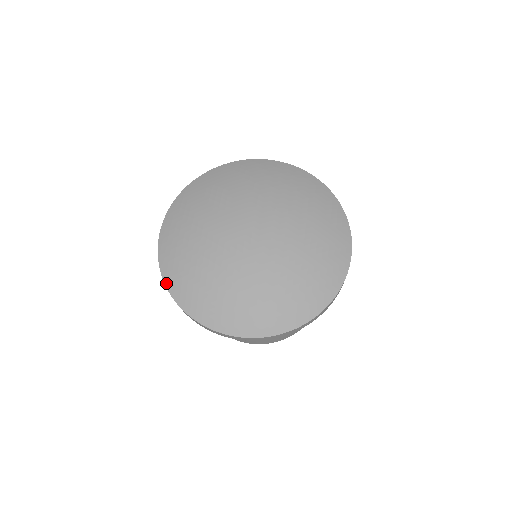
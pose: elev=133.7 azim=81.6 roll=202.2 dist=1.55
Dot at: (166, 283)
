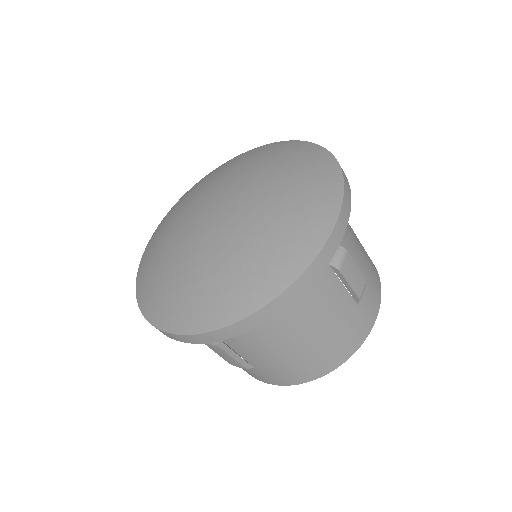
Dot at: (137, 275)
